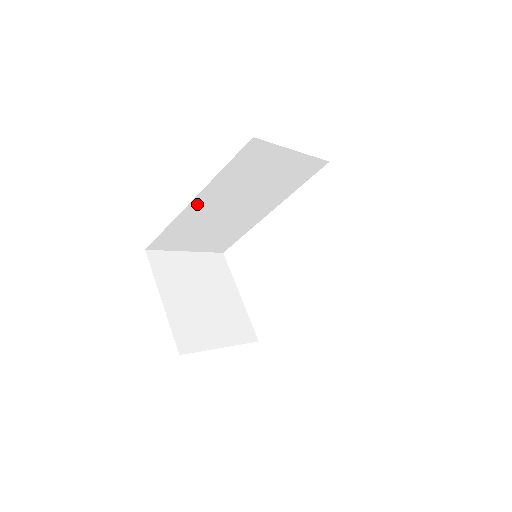
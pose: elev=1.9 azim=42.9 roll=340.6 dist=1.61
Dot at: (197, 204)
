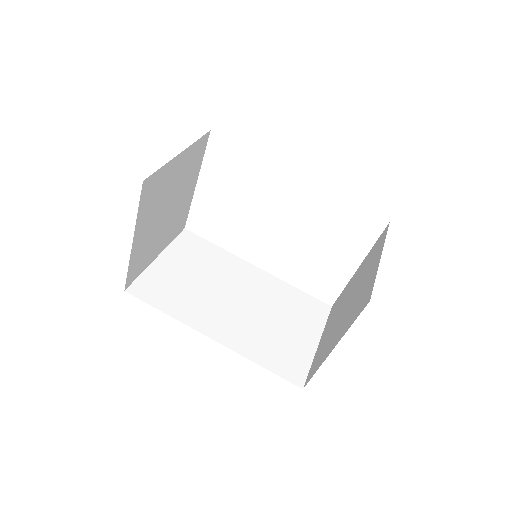
Dot at: occluded
